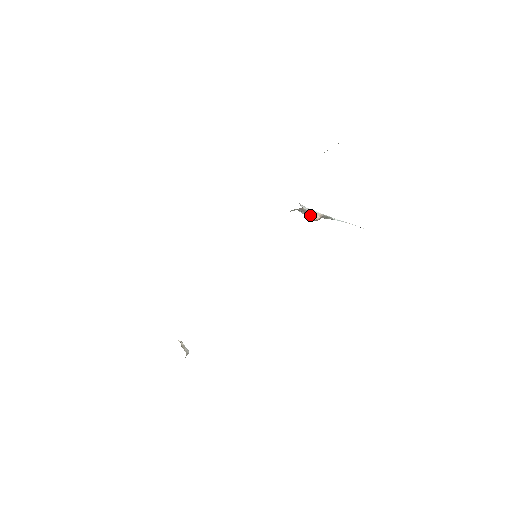
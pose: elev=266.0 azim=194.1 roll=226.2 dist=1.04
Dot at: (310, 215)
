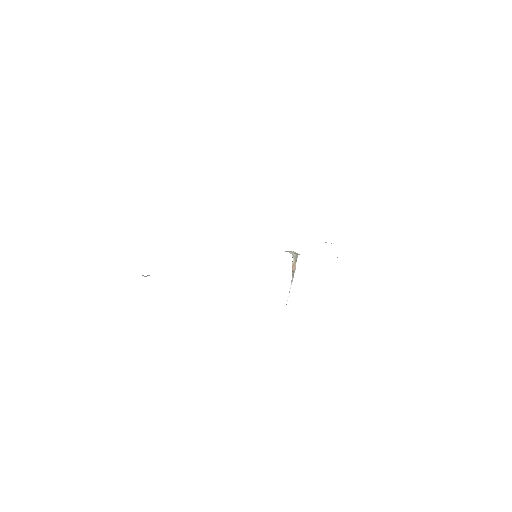
Dot at: (295, 263)
